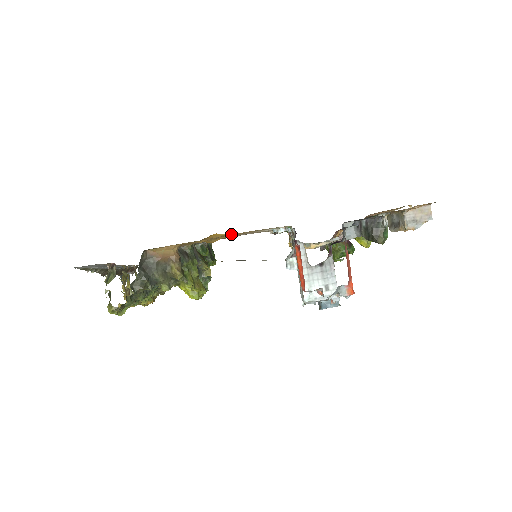
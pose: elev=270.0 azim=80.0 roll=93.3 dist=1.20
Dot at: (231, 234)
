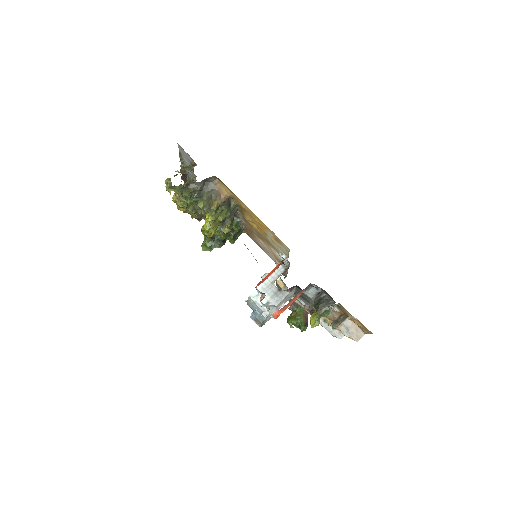
Dot at: (259, 230)
